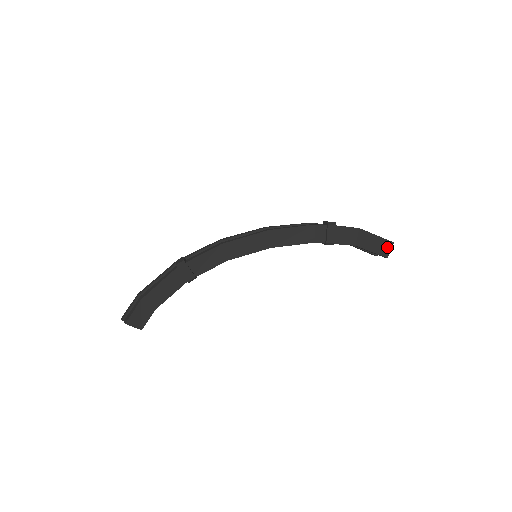
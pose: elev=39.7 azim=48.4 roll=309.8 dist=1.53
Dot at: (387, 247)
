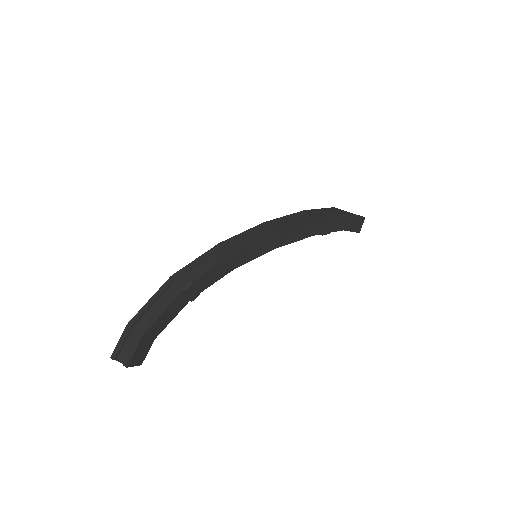
Dot at: (361, 223)
